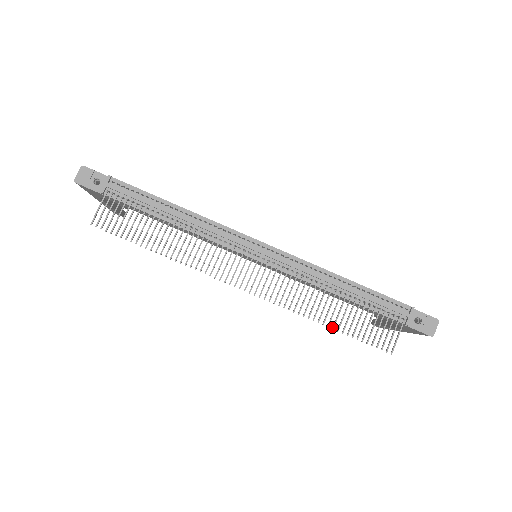
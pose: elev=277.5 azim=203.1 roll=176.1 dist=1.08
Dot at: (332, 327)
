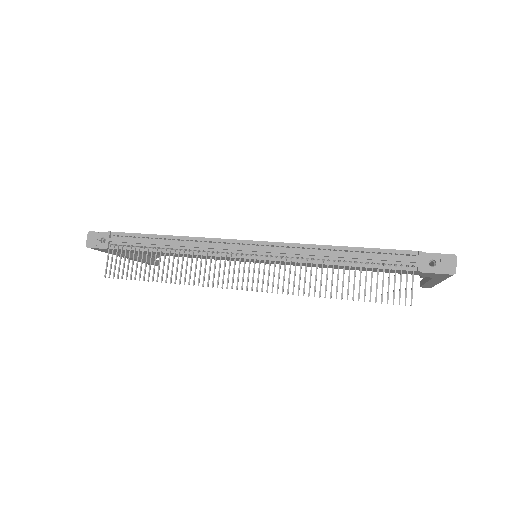
Dot at: (341, 298)
